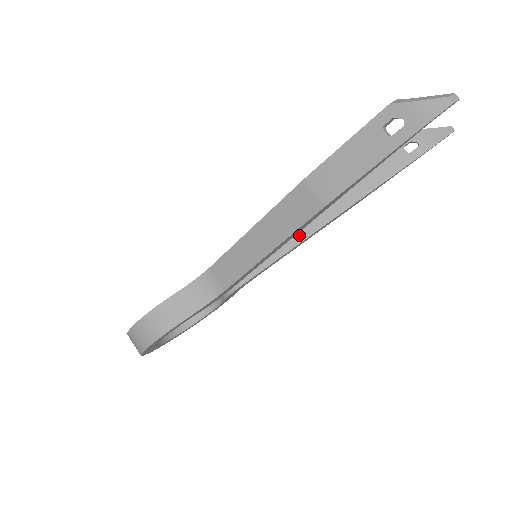
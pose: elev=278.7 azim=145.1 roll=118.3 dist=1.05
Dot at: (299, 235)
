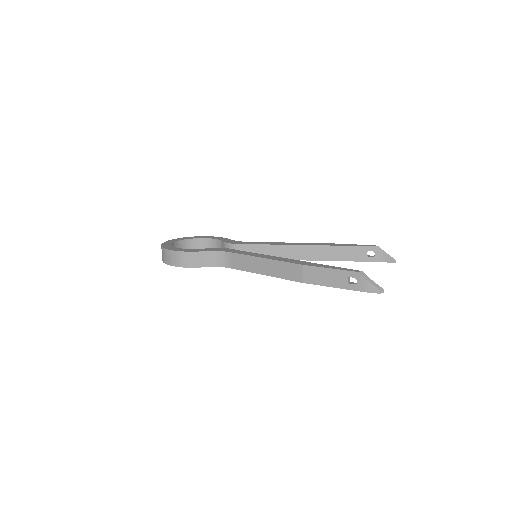
Dot at: (285, 256)
